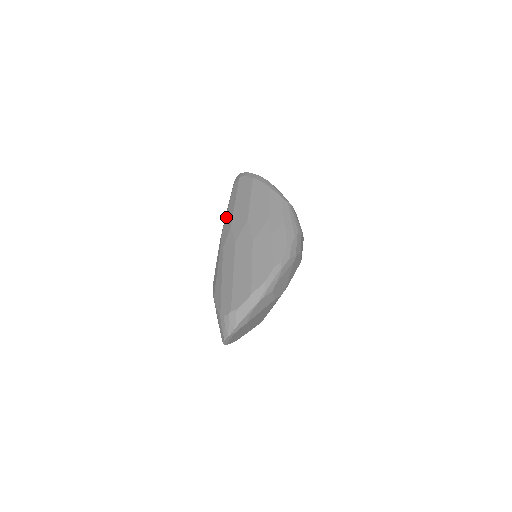
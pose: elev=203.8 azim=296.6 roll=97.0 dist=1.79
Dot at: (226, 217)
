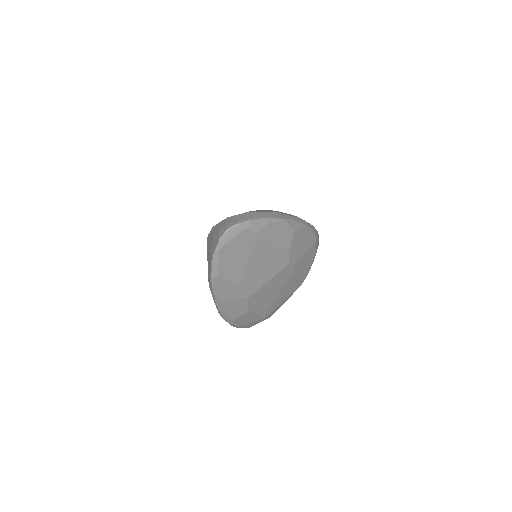
Dot at: occluded
